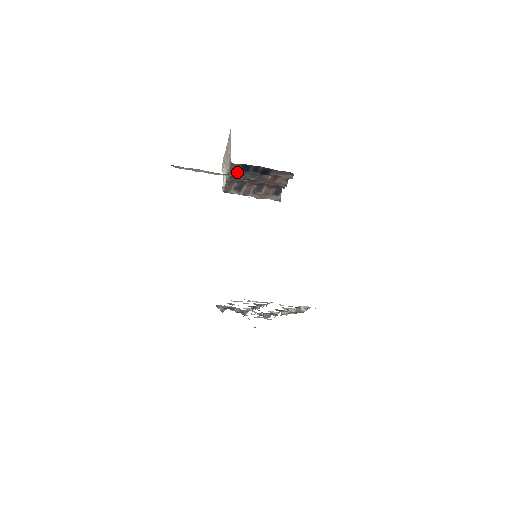
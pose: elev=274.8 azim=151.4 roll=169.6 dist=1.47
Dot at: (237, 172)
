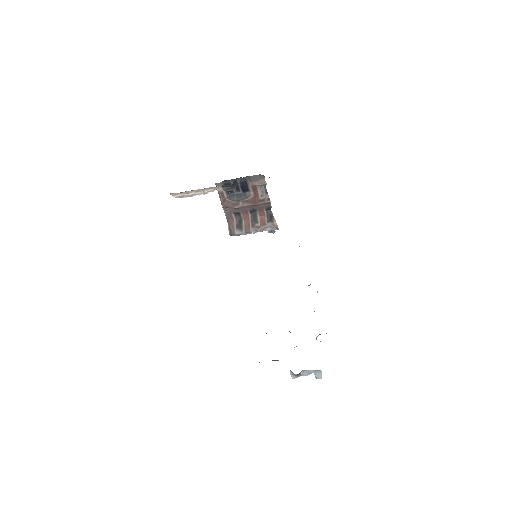
Dot at: (226, 198)
